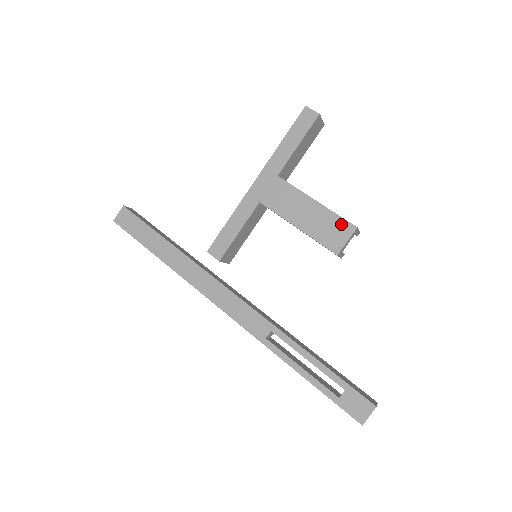
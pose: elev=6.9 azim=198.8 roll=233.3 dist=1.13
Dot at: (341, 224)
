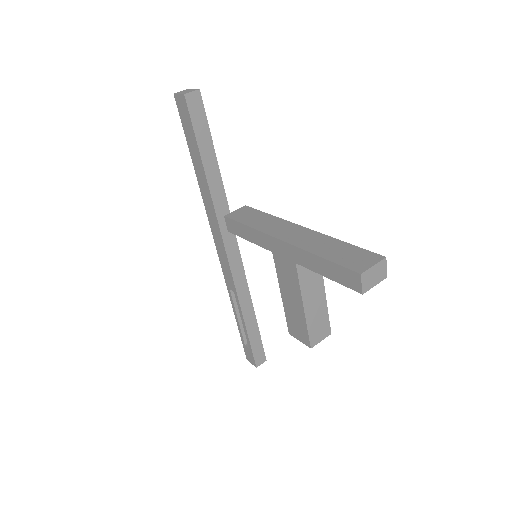
Dot at: (305, 334)
